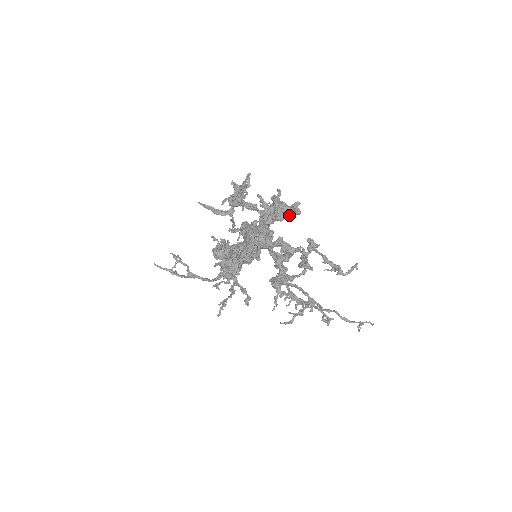
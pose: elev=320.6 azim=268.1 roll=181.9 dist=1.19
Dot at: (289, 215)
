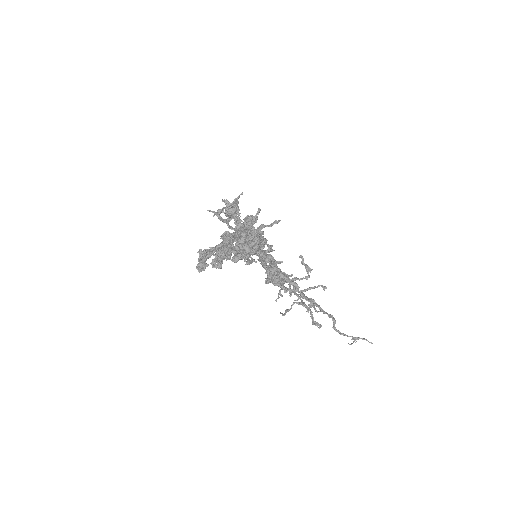
Dot at: (246, 234)
